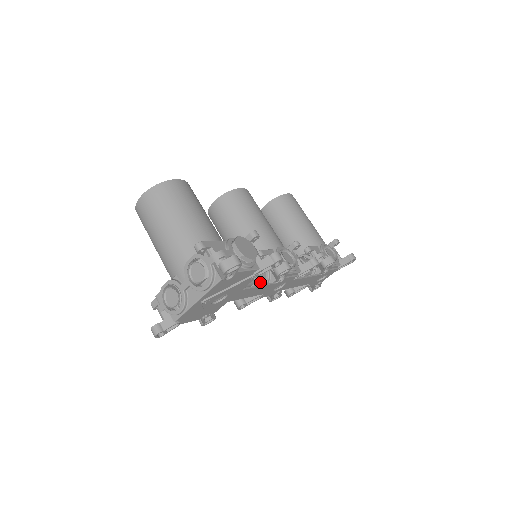
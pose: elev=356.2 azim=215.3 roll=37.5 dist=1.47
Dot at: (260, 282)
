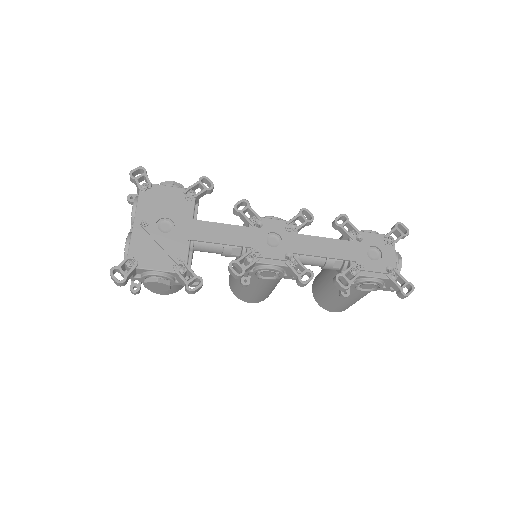
Dot at: occluded
